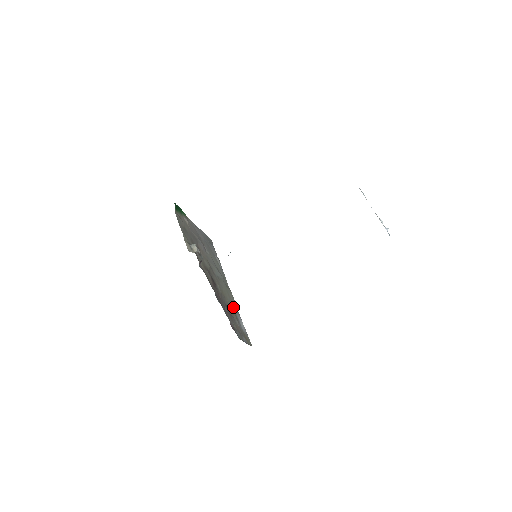
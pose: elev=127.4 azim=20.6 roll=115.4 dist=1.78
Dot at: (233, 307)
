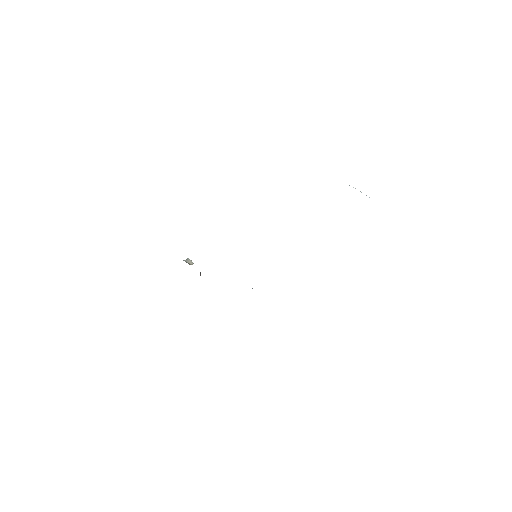
Dot at: occluded
